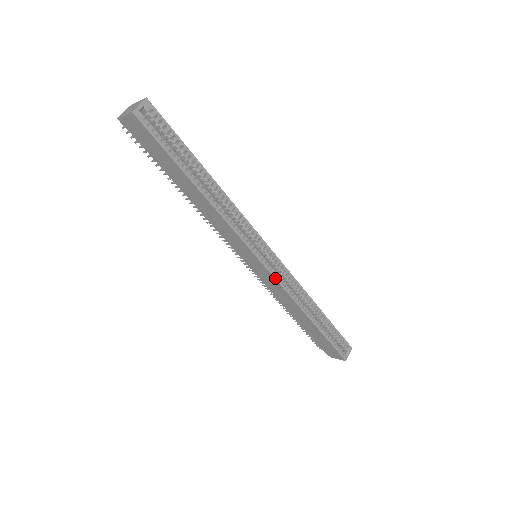
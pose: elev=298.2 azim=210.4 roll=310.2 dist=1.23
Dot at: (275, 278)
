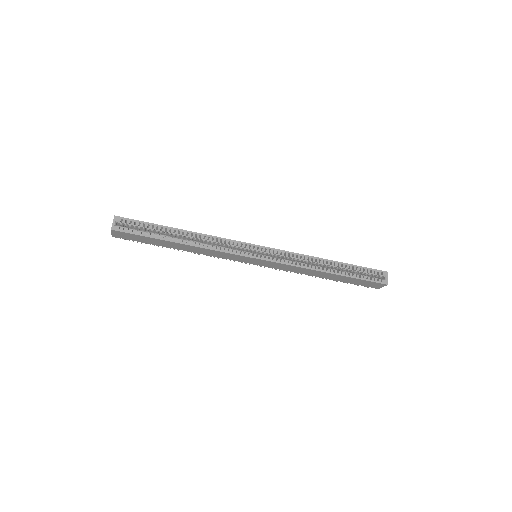
Dot at: (276, 262)
